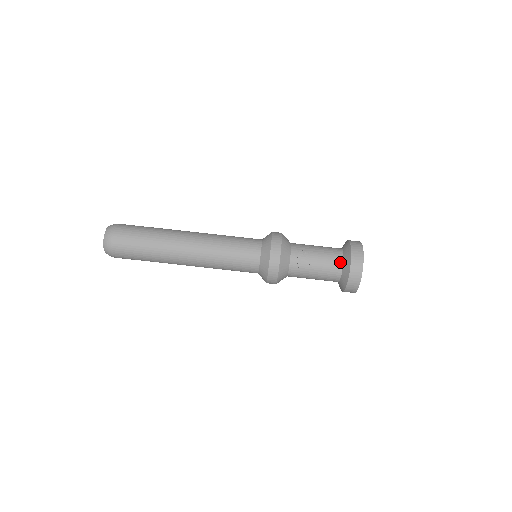
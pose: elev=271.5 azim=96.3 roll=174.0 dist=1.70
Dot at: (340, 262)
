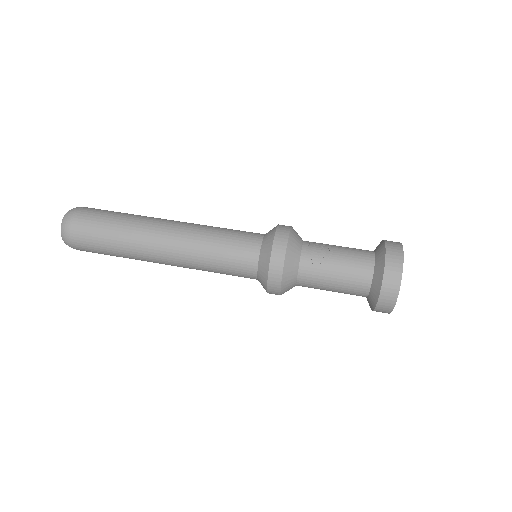
Dot at: (370, 259)
